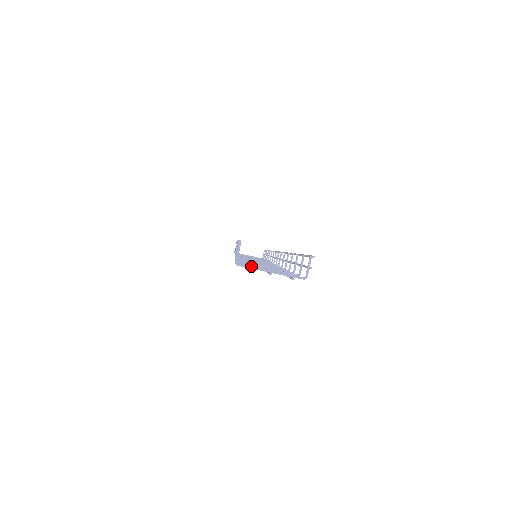
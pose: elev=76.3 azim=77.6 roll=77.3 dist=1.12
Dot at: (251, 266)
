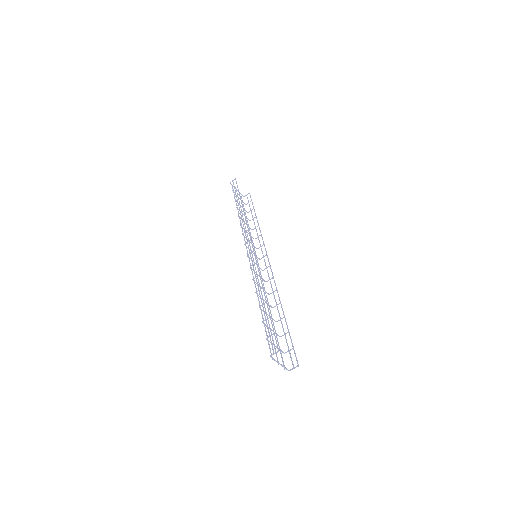
Dot at: occluded
